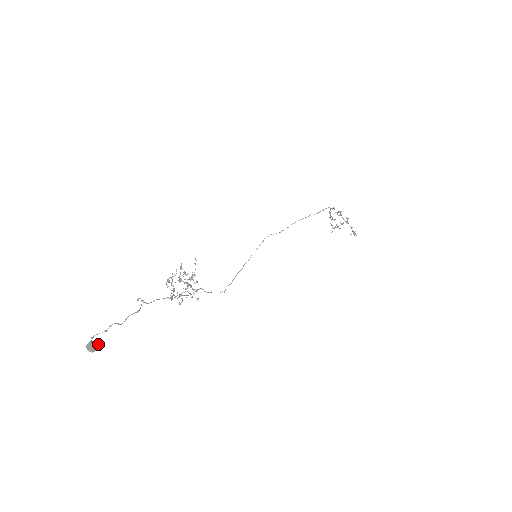
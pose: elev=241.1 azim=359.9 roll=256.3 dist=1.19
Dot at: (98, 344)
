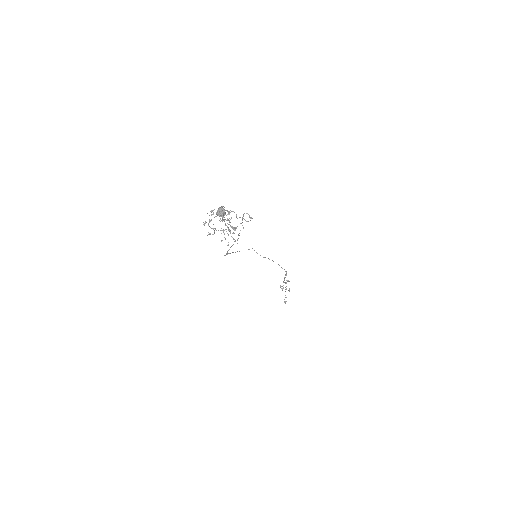
Dot at: (224, 214)
